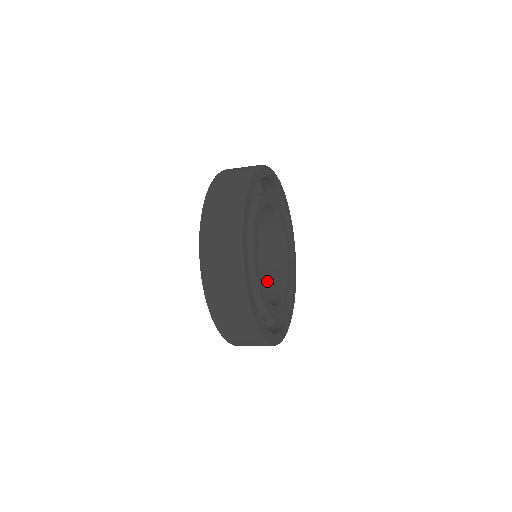
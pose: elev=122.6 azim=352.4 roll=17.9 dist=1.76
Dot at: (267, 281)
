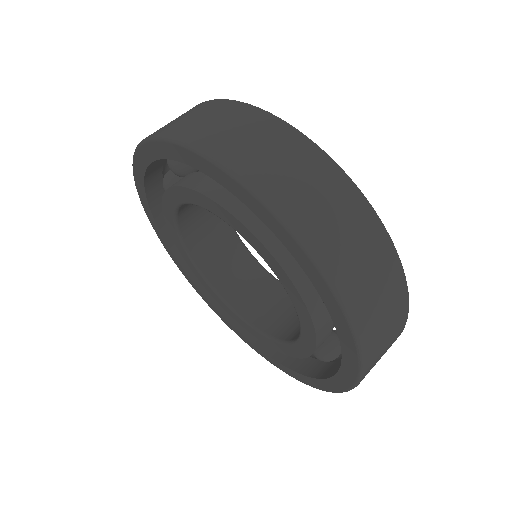
Dot at: (227, 270)
